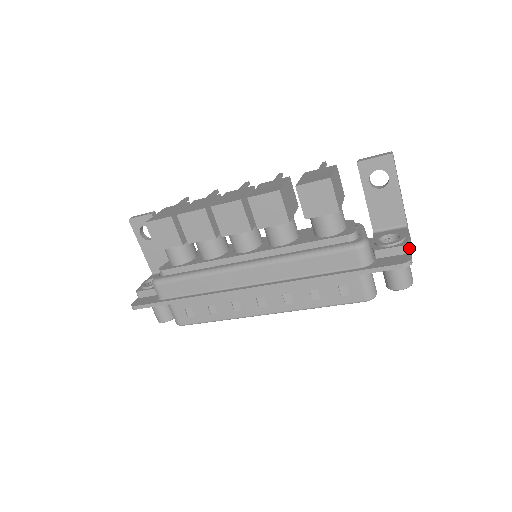
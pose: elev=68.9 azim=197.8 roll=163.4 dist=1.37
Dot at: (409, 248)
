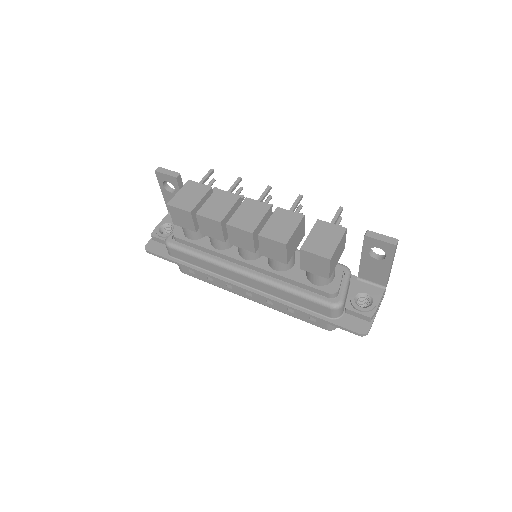
Dot at: (374, 316)
